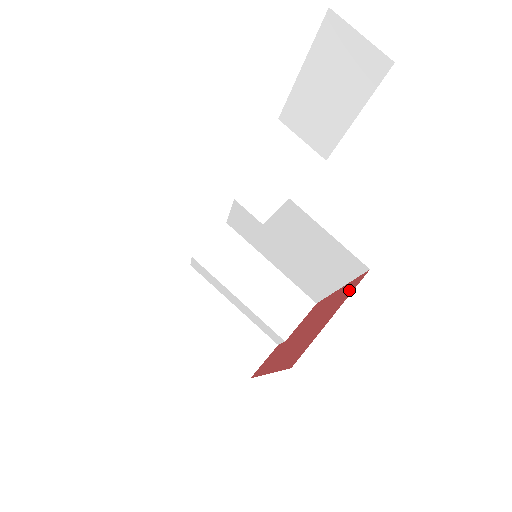
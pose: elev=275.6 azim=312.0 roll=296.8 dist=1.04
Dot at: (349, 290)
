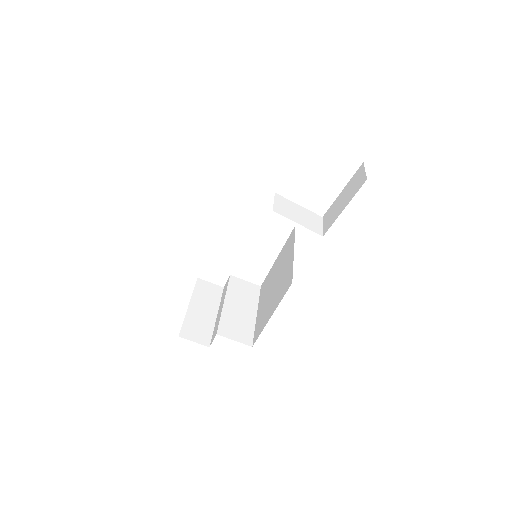
Dot at: occluded
